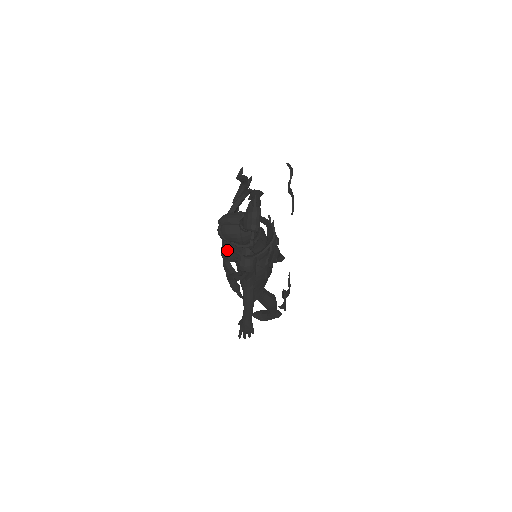
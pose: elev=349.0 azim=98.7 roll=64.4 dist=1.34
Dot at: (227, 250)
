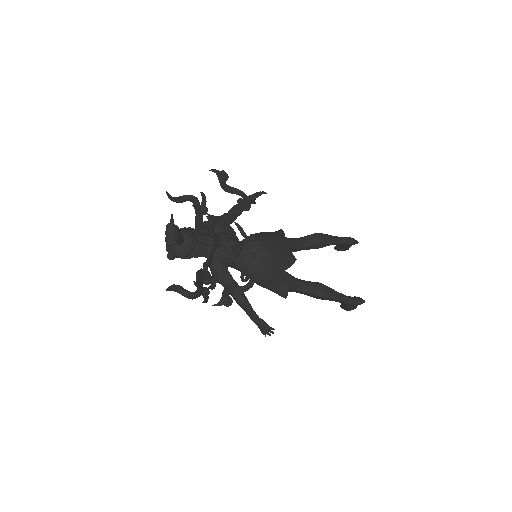
Dot at: occluded
